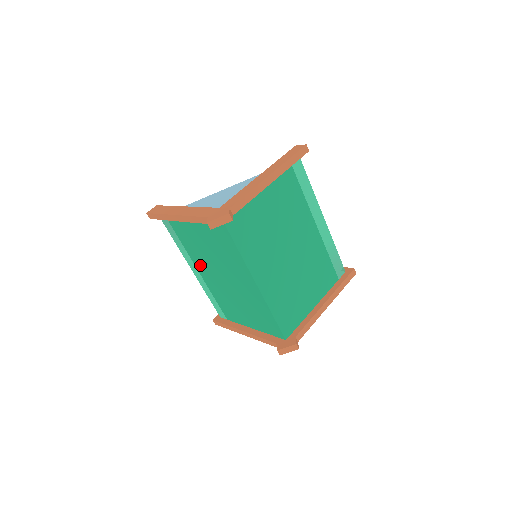
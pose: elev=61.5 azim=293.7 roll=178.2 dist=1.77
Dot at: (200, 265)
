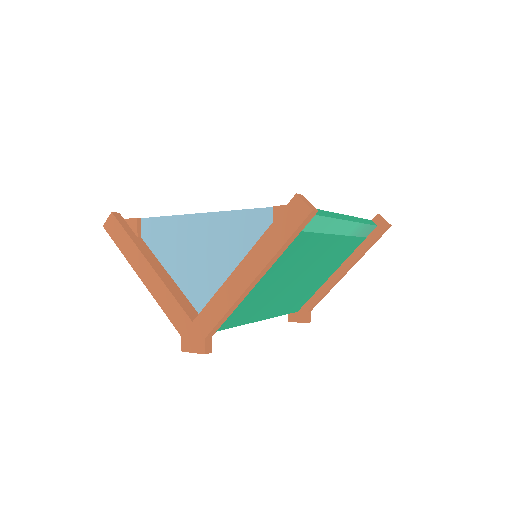
Dot at: occluded
